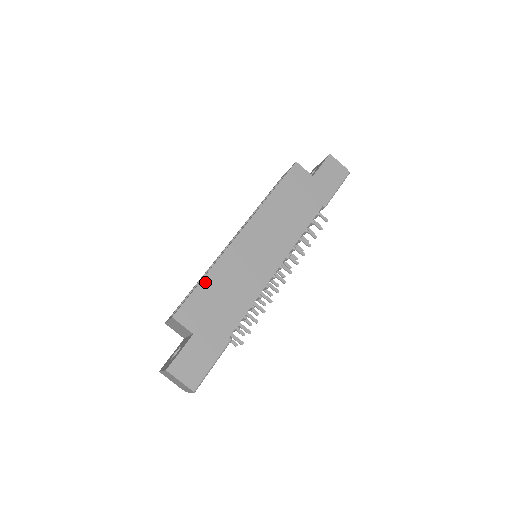
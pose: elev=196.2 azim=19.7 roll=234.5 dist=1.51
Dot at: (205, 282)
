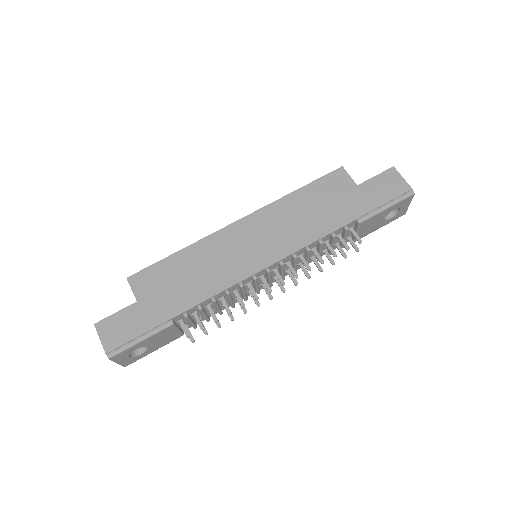
Dot at: (175, 257)
